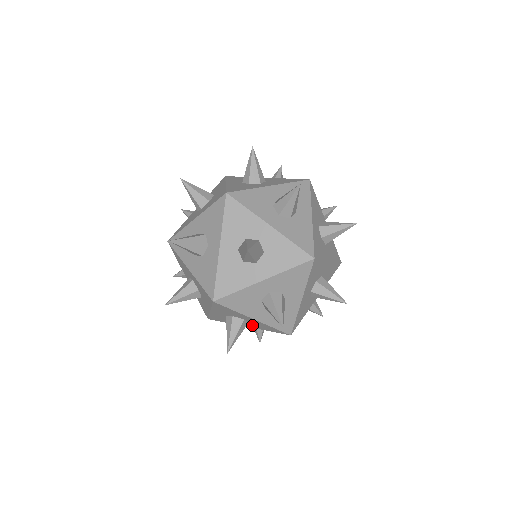
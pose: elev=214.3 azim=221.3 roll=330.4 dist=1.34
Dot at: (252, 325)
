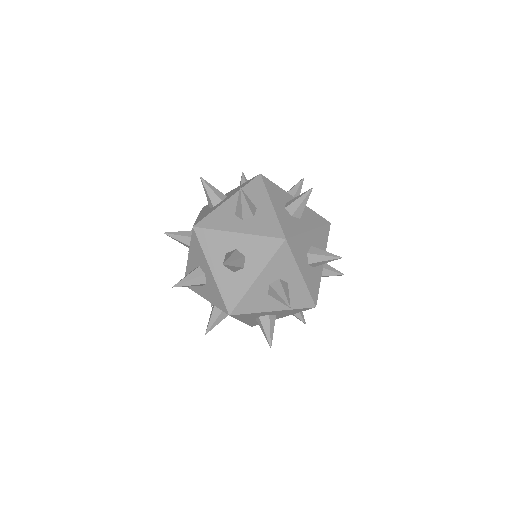
Dot at: occluded
